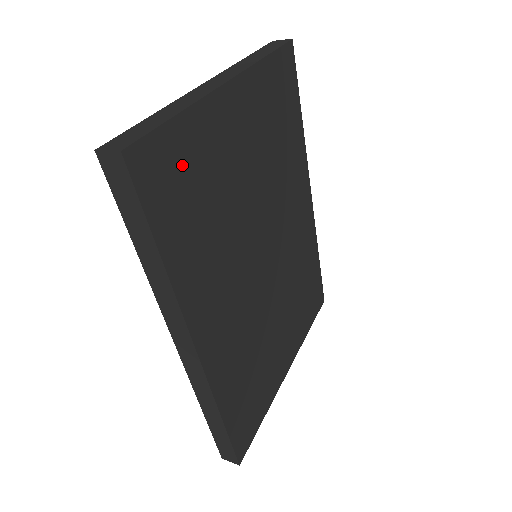
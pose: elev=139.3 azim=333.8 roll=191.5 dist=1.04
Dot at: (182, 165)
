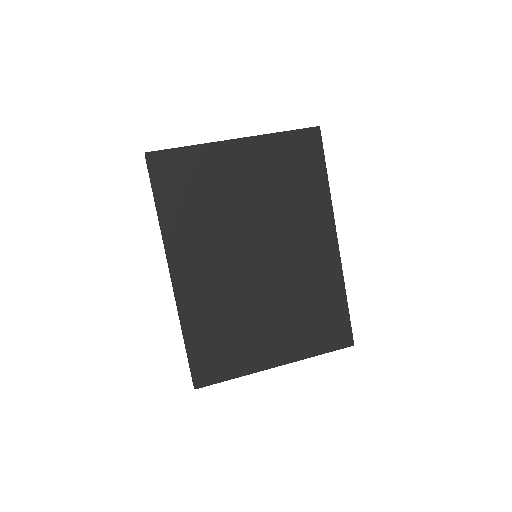
Dot at: (185, 171)
